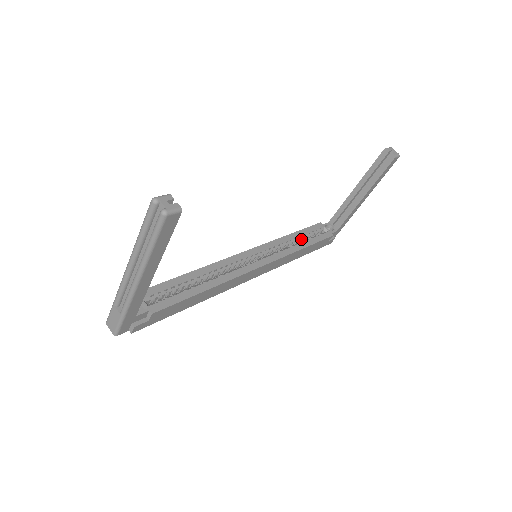
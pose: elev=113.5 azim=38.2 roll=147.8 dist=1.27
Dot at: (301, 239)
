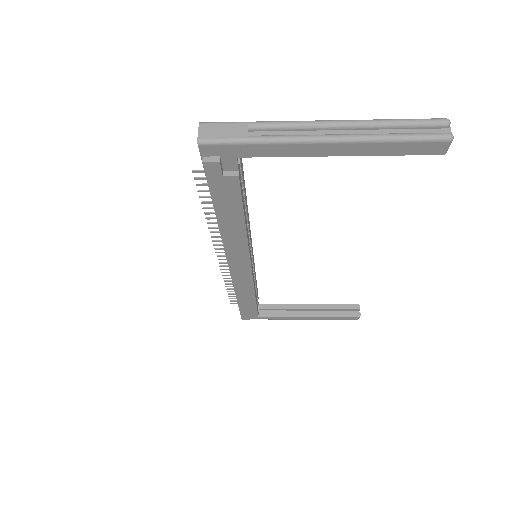
Dot at: occluded
